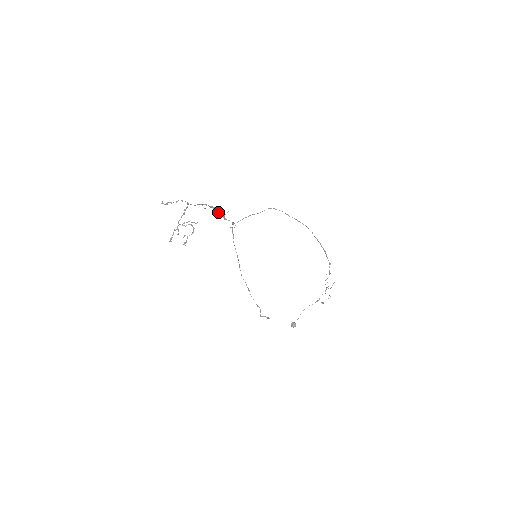
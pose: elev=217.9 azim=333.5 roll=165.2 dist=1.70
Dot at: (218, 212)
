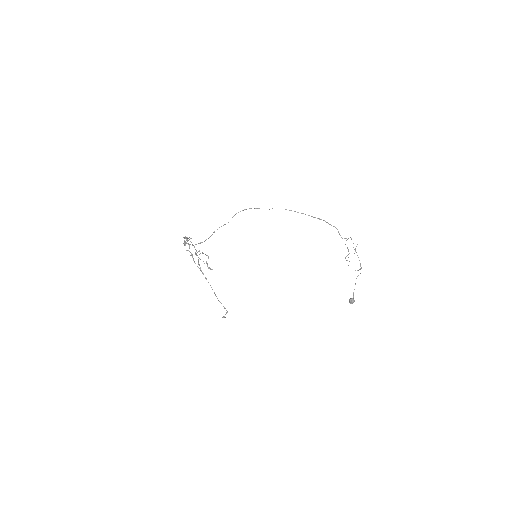
Dot at: (186, 240)
